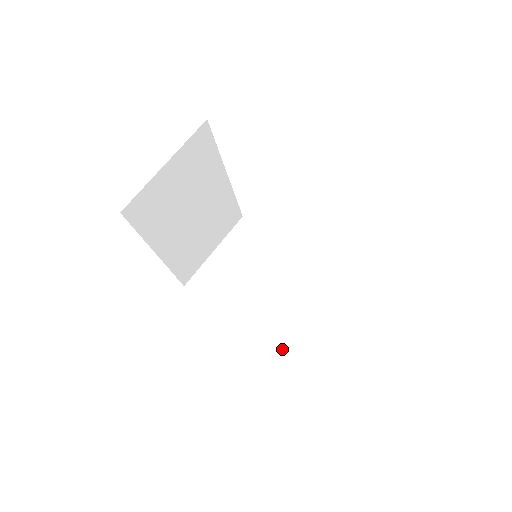
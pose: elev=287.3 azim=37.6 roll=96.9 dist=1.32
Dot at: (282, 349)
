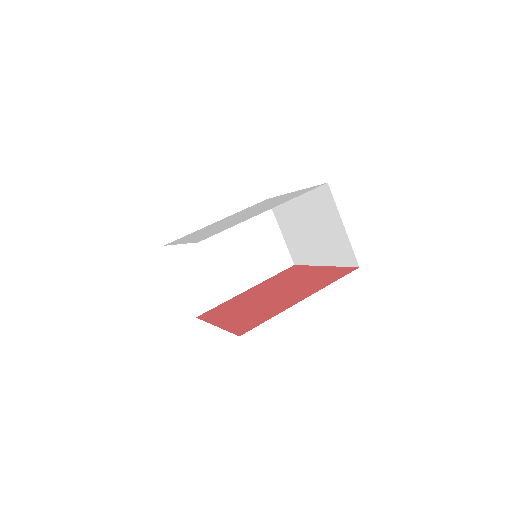
Dot at: (344, 261)
